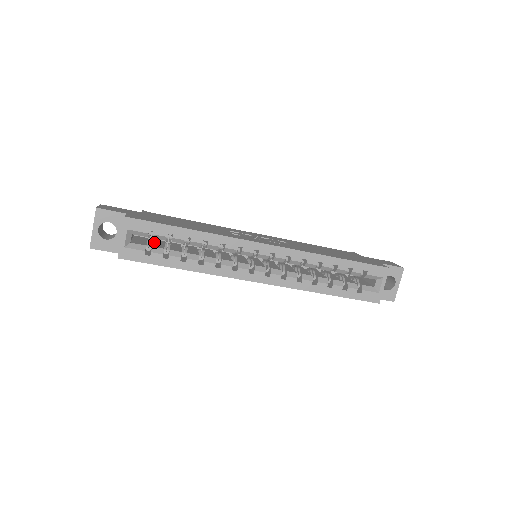
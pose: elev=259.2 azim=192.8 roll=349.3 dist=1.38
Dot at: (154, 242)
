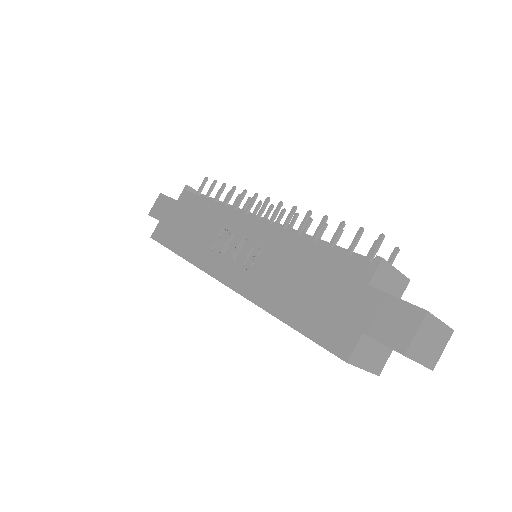
Dot at: occluded
